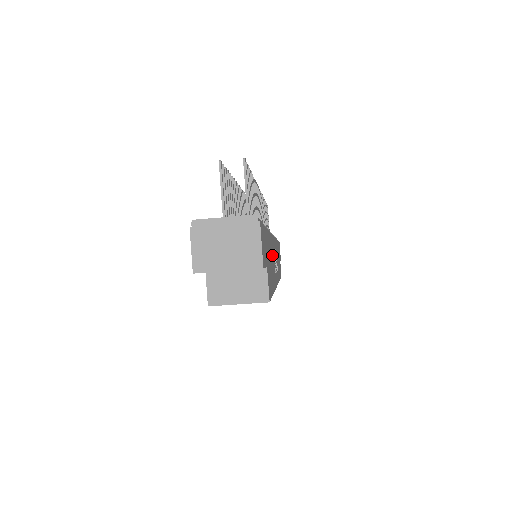
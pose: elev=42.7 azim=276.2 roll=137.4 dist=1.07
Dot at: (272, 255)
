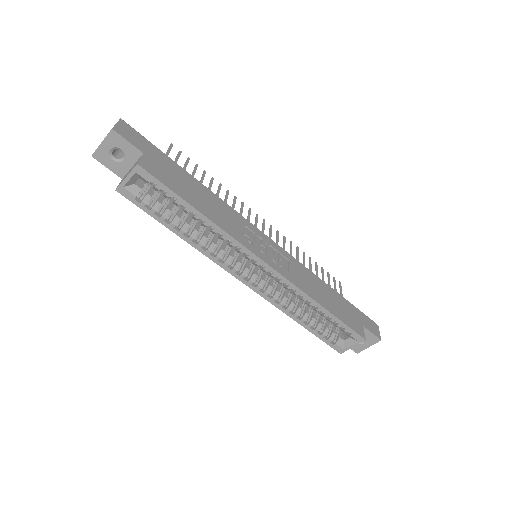
Dot at: (218, 207)
